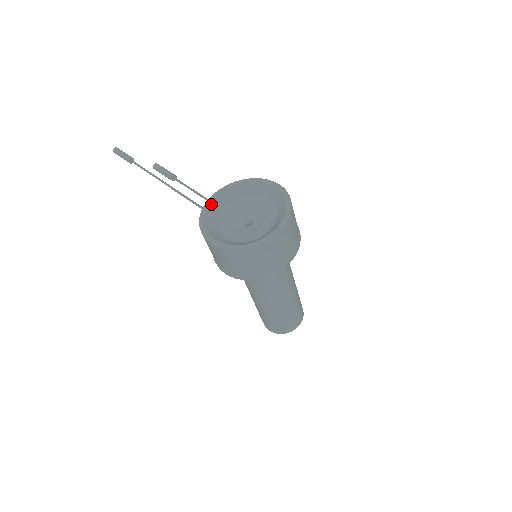
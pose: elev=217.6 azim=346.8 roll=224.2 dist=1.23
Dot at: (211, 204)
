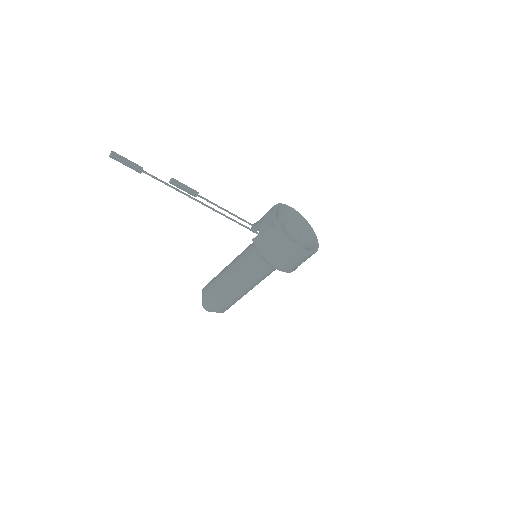
Dot at: (278, 223)
